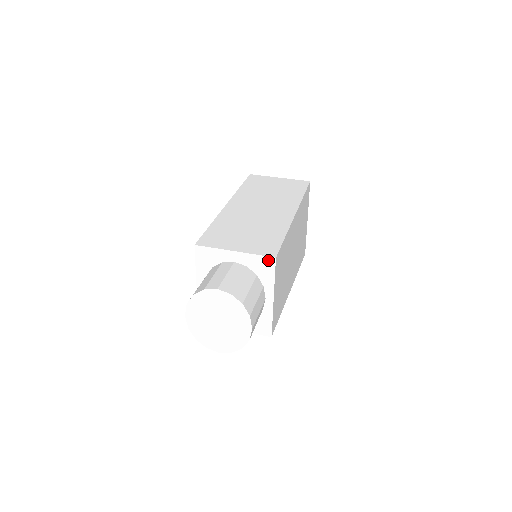
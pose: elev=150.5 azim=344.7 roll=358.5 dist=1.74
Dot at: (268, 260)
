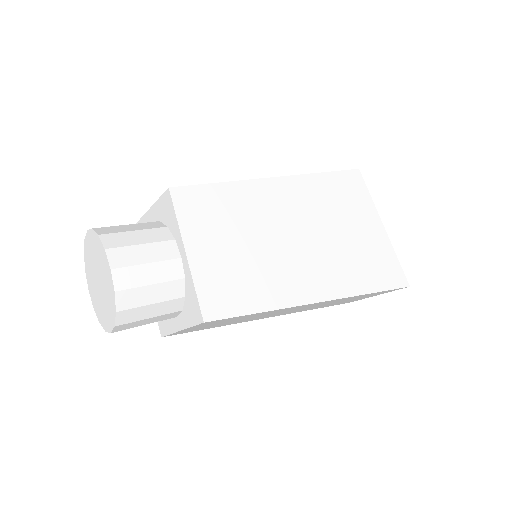
Dot at: (166, 197)
